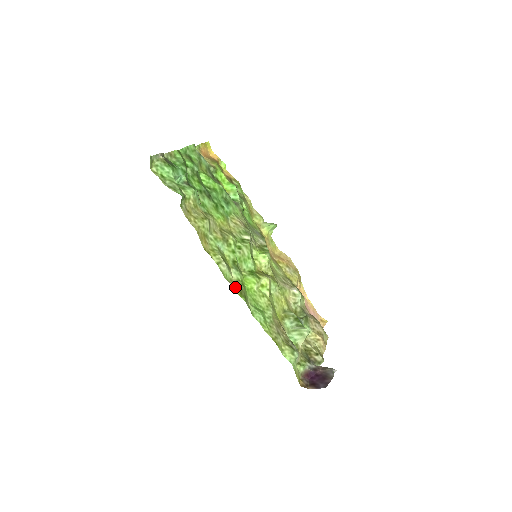
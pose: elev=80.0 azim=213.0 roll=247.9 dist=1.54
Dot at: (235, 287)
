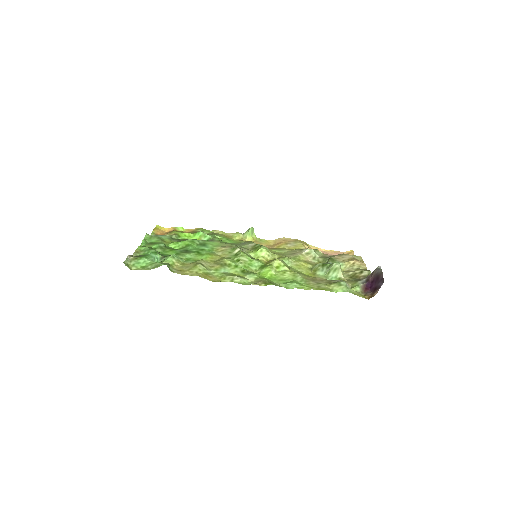
Dot at: (258, 284)
